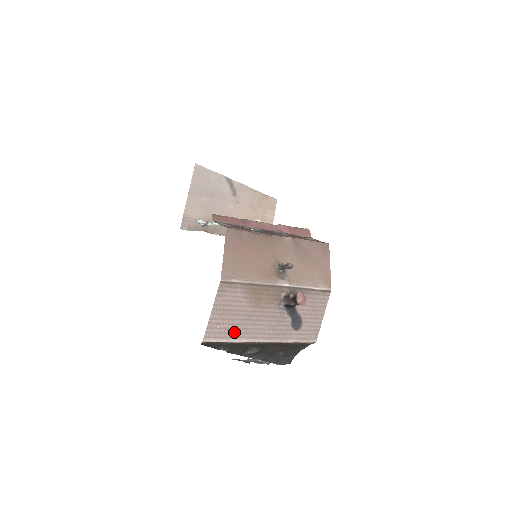
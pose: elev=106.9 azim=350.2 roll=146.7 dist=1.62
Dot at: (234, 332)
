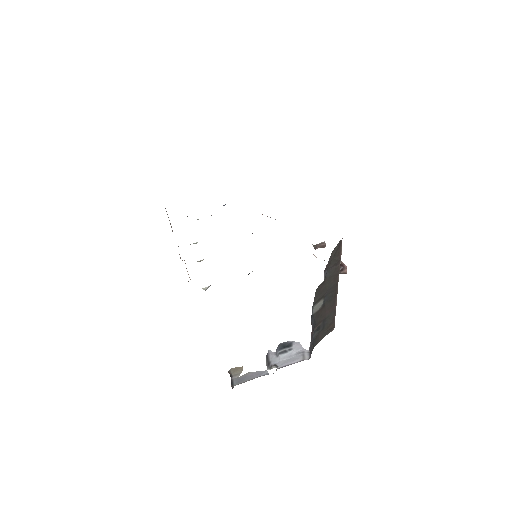
Dot at: occluded
